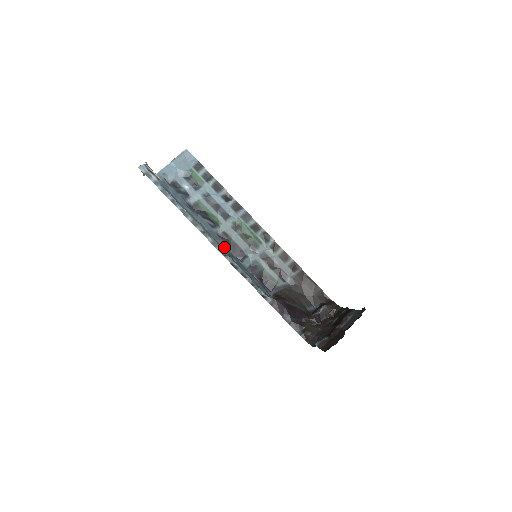
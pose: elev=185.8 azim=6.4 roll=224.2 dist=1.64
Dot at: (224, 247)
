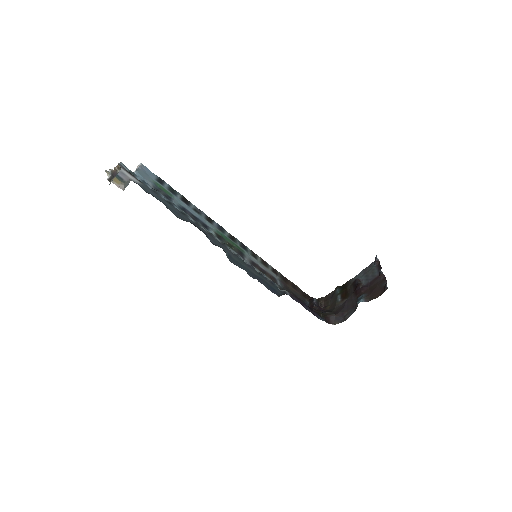
Dot at: (227, 251)
